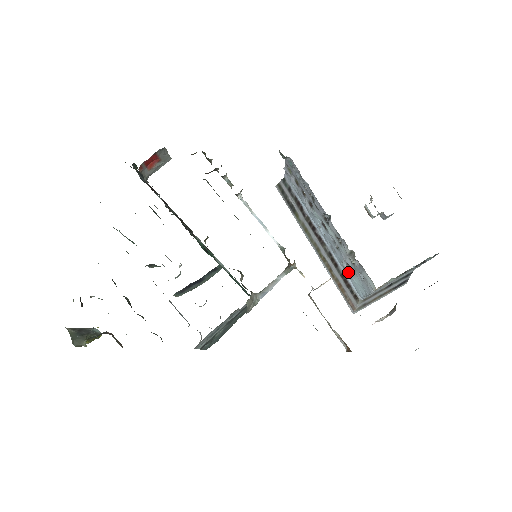
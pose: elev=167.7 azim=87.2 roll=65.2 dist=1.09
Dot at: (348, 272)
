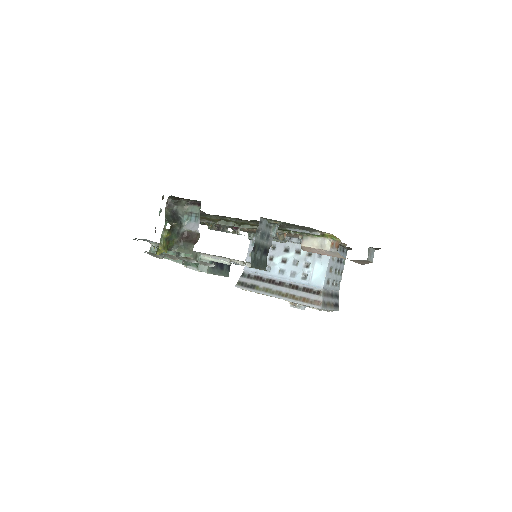
Dot at: (308, 275)
